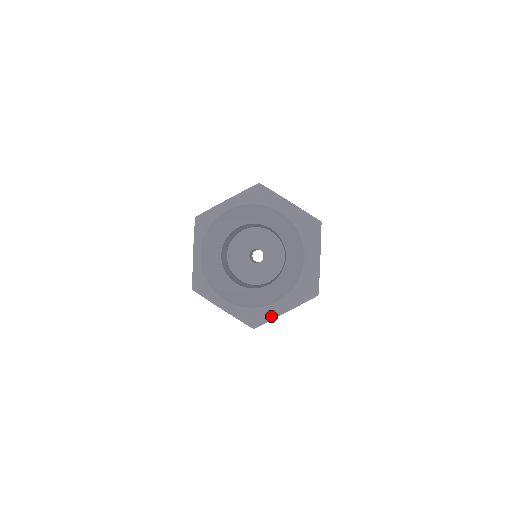
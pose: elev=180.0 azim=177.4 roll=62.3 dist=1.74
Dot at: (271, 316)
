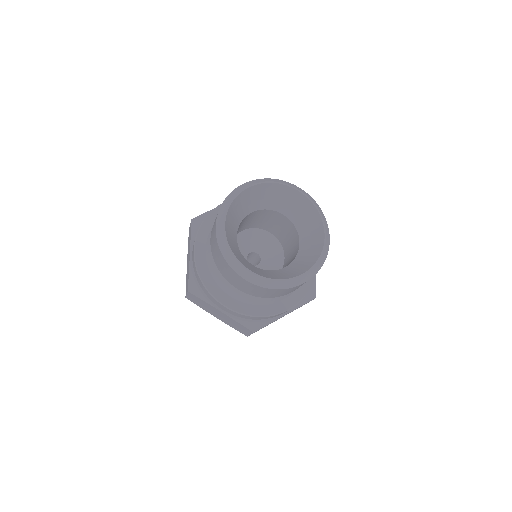
Dot at: (276, 314)
